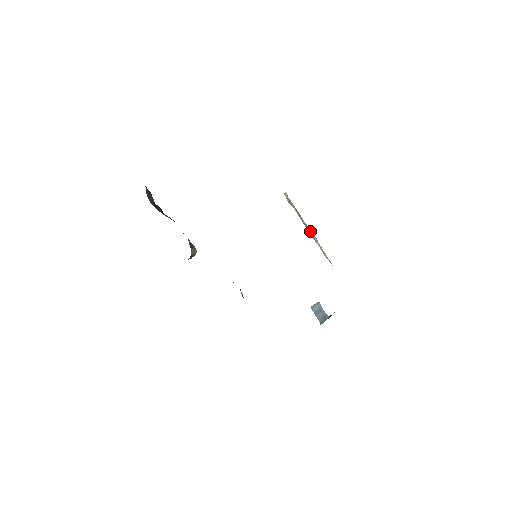
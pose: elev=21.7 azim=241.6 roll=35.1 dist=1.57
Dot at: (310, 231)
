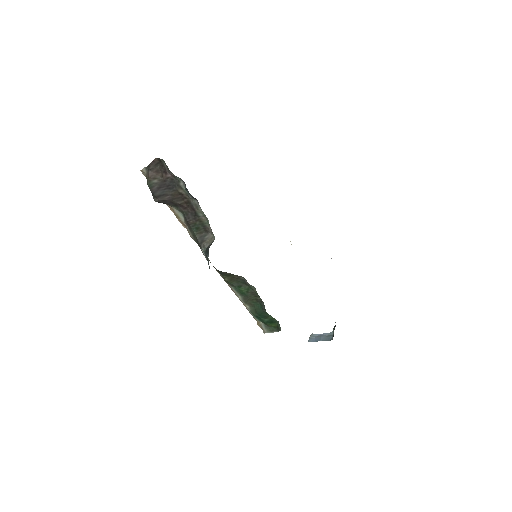
Dot at: occluded
